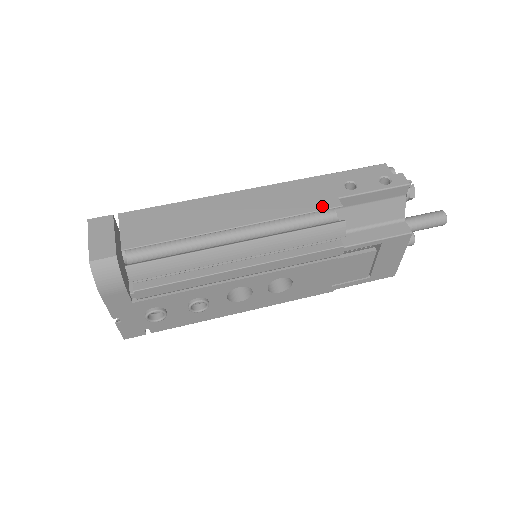
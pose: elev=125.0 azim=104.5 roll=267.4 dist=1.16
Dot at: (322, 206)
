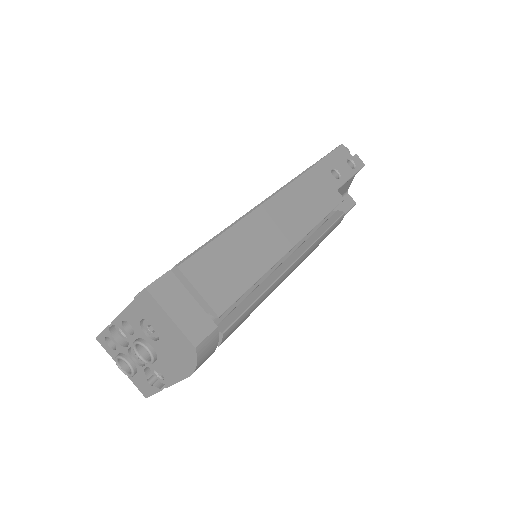
Dot at: (334, 203)
